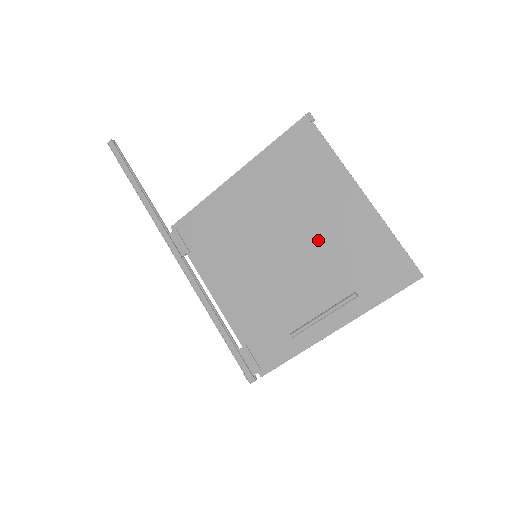
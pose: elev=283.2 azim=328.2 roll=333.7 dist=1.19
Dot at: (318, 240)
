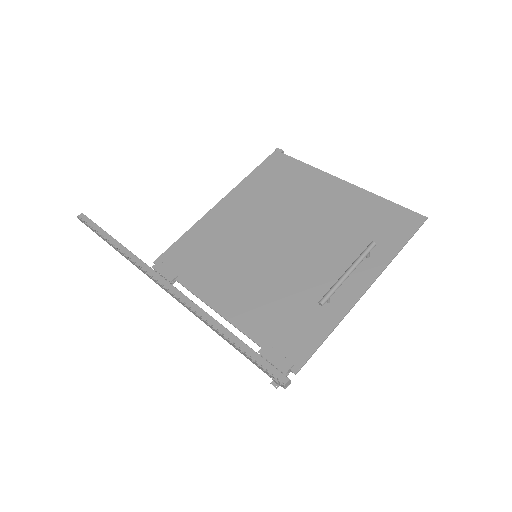
Dot at: (316, 223)
